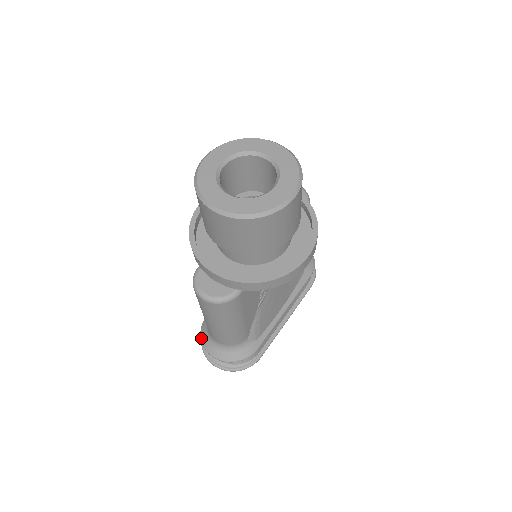
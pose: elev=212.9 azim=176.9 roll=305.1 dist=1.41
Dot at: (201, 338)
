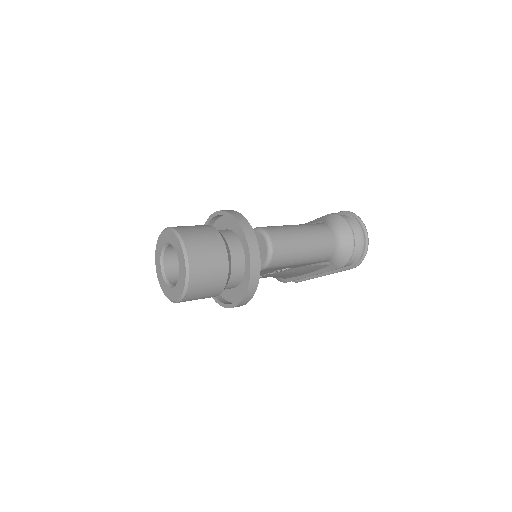
Dot at: occluded
